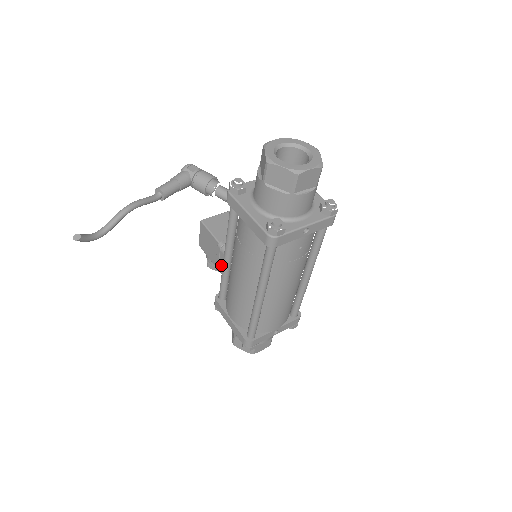
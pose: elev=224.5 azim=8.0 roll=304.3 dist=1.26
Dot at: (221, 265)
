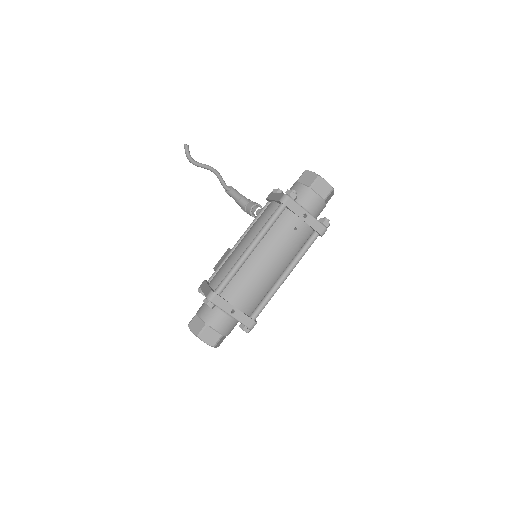
Dot at: occluded
